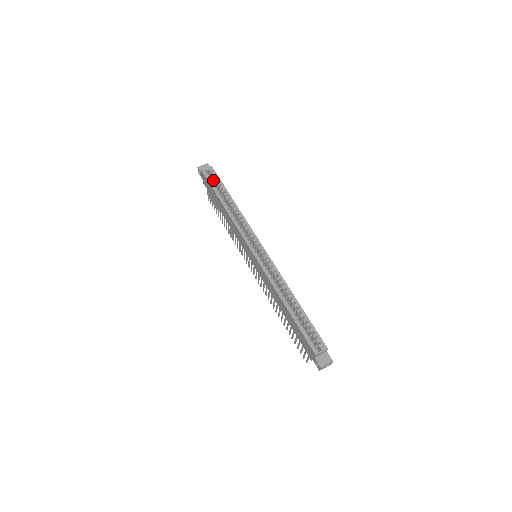
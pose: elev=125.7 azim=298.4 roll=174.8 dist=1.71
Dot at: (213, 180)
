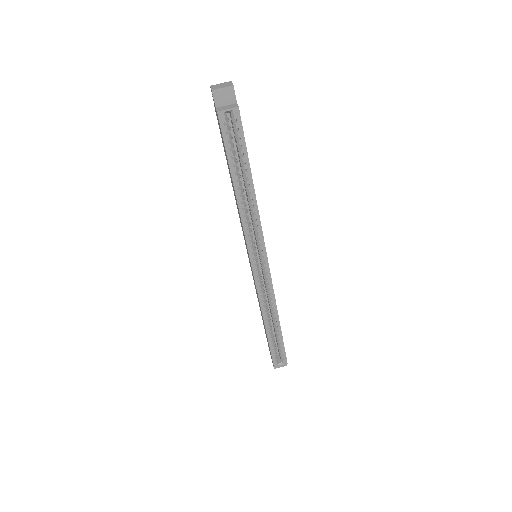
Dot at: (233, 129)
